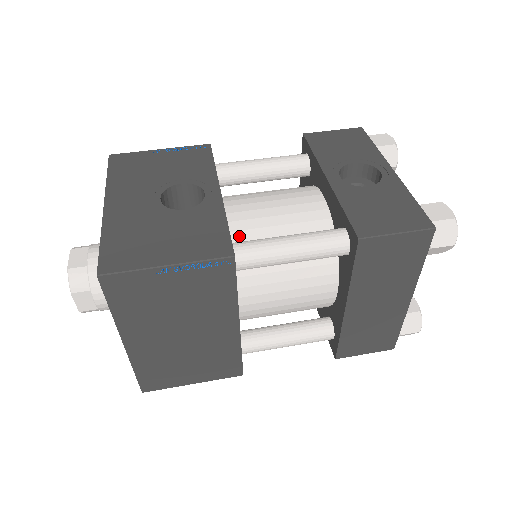
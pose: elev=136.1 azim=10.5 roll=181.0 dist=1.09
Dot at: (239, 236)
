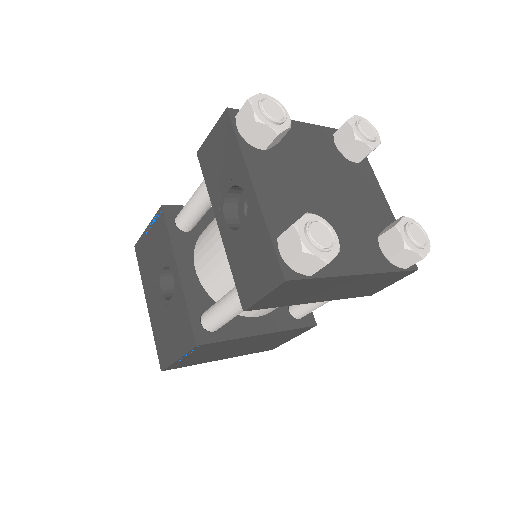
Dot at: (212, 290)
